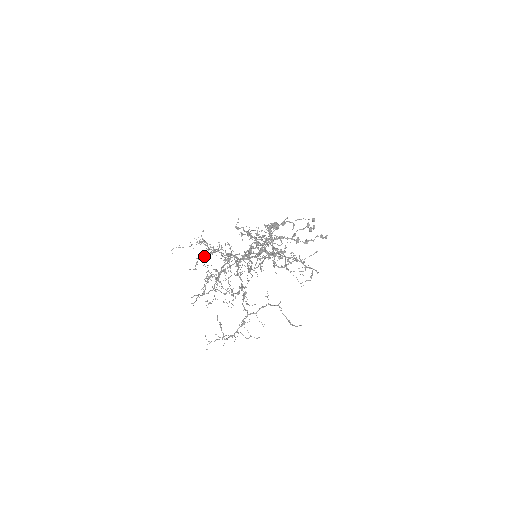
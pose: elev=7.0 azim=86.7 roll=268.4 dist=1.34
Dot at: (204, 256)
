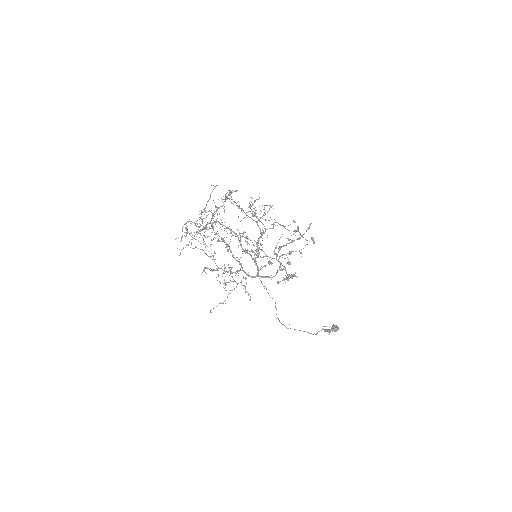
Dot at: occluded
